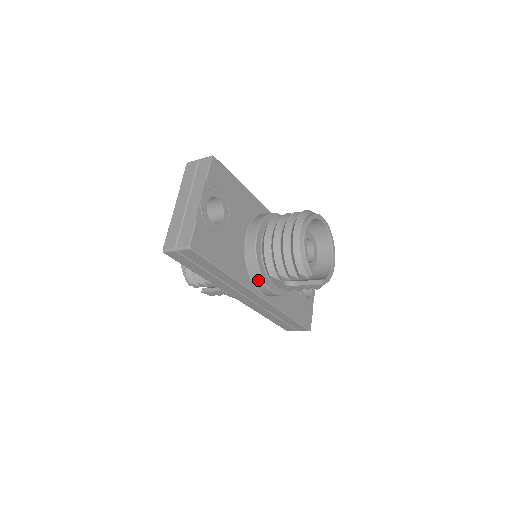
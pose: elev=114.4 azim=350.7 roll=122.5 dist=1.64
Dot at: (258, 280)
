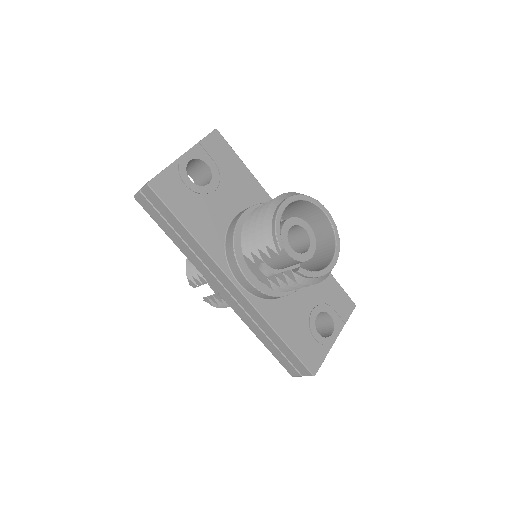
Dot at: (232, 260)
